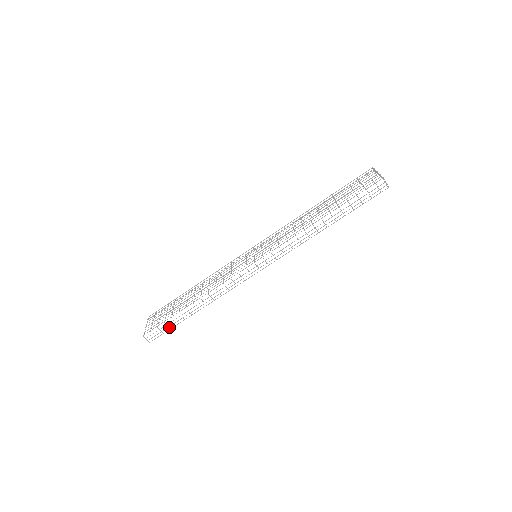
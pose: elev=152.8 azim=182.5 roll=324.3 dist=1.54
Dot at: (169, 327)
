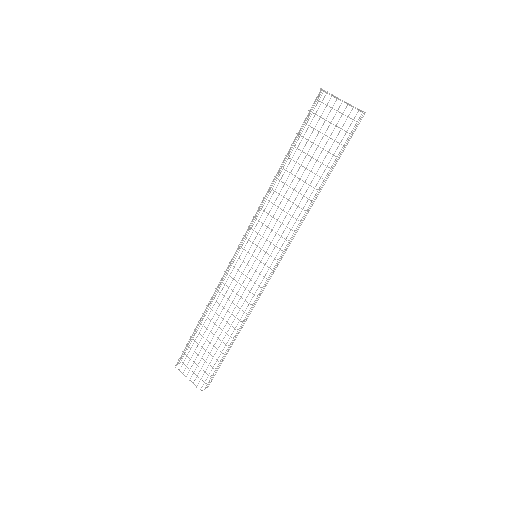
Dot at: (218, 366)
